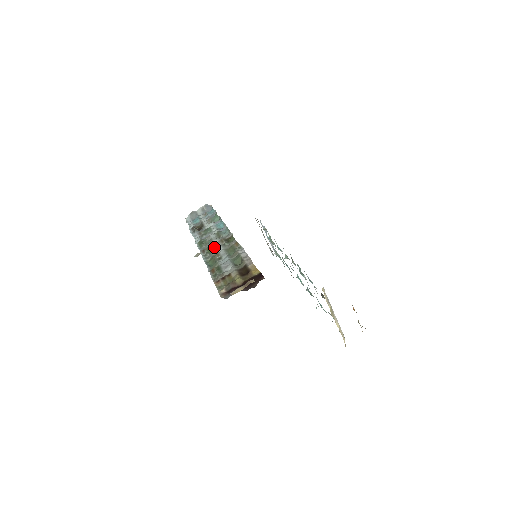
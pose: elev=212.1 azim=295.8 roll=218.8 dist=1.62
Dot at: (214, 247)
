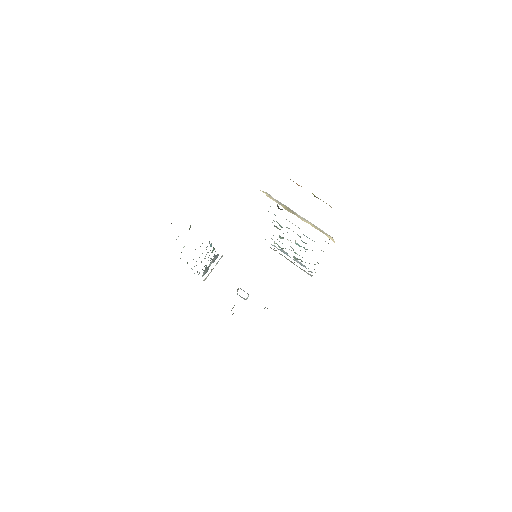
Dot at: occluded
